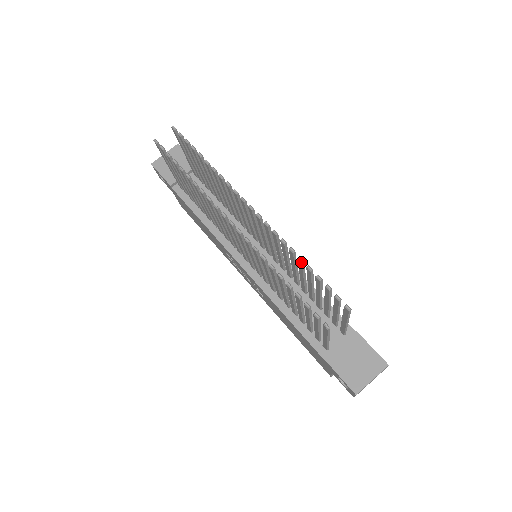
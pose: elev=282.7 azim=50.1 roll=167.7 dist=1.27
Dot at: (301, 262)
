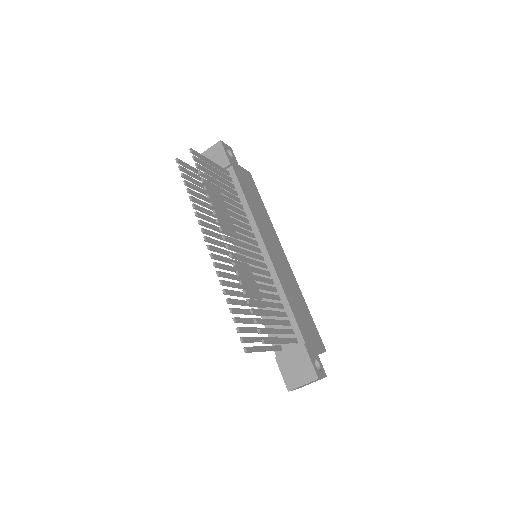
Dot at: (244, 294)
